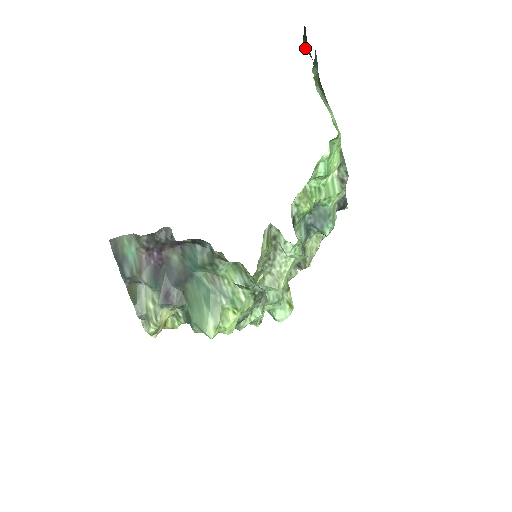
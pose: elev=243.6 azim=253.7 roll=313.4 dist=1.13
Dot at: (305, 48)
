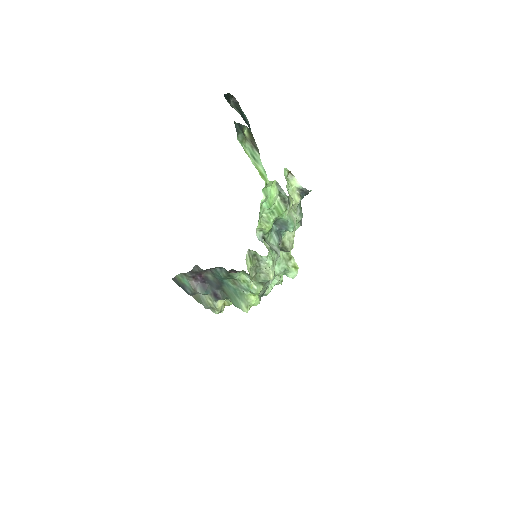
Dot at: (234, 104)
